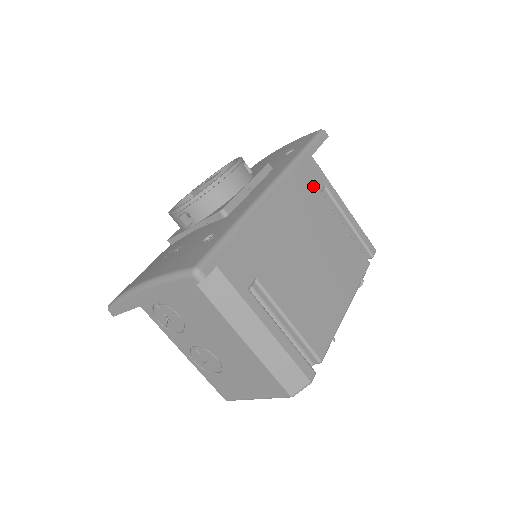
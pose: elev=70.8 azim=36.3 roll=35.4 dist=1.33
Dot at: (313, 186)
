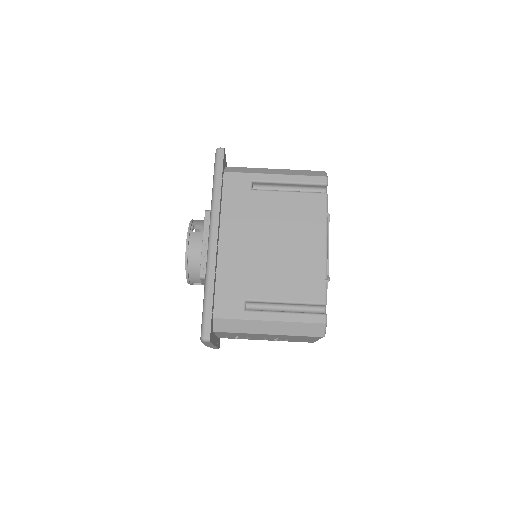
Dot at: (242, 193)
